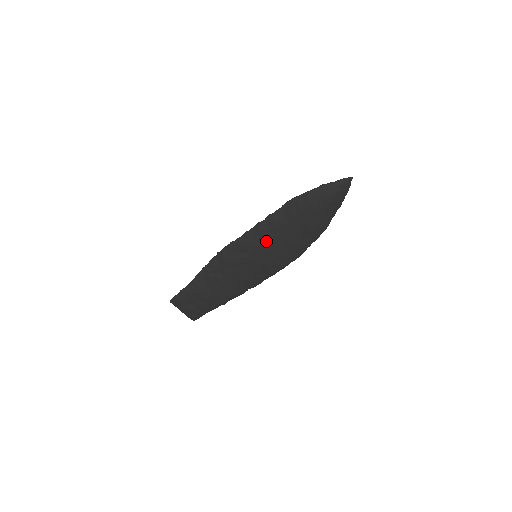
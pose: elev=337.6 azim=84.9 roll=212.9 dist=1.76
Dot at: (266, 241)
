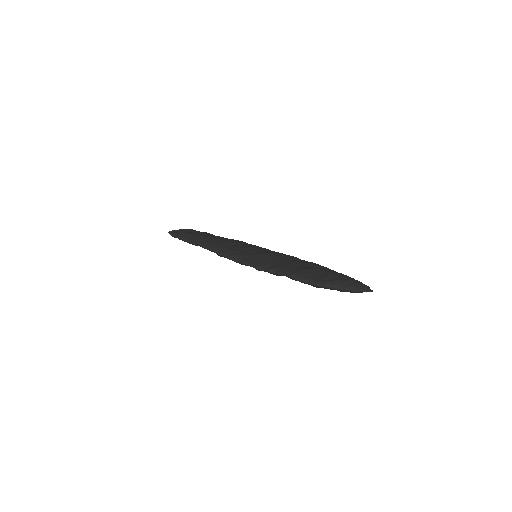
Dot at: occluded
